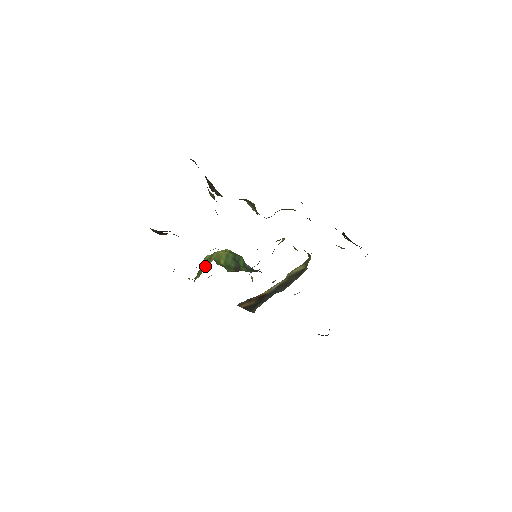
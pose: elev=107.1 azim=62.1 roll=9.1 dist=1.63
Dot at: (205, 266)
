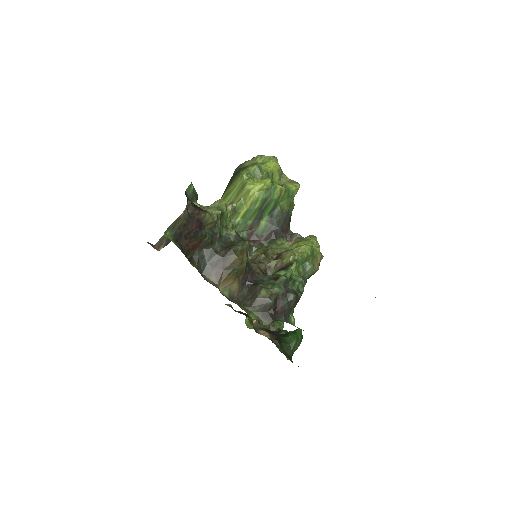
Dot at: (231, 197)
